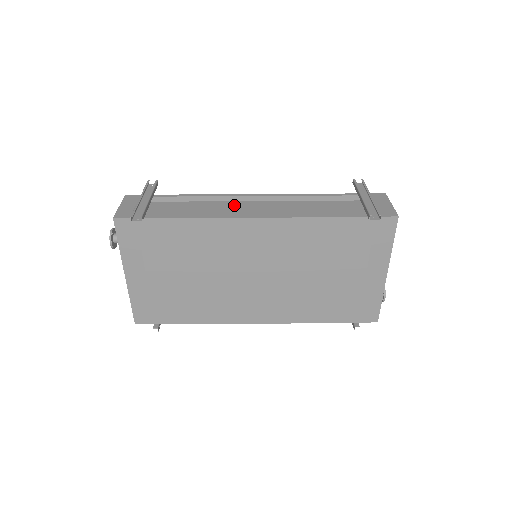
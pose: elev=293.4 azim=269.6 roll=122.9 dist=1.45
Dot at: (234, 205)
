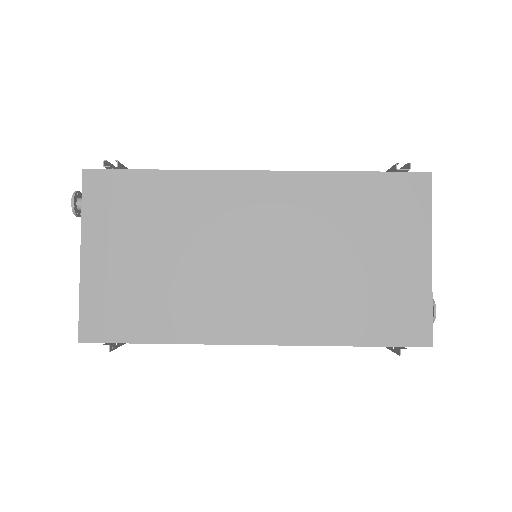
Dot at: occluded
